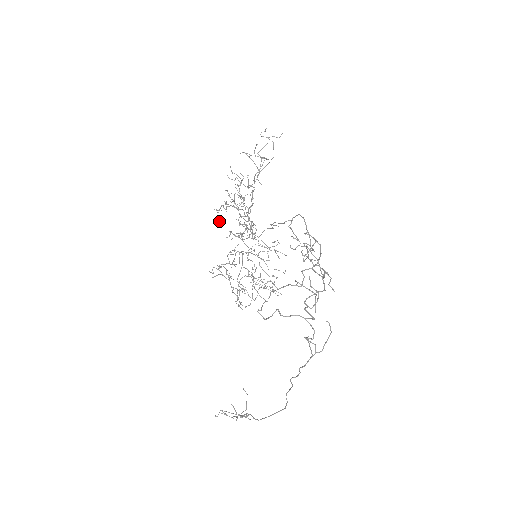
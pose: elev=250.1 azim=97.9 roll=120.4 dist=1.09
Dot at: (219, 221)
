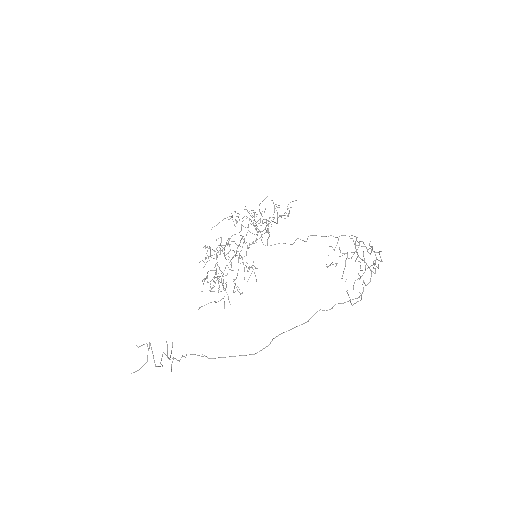
Dot at: (216, 225)
